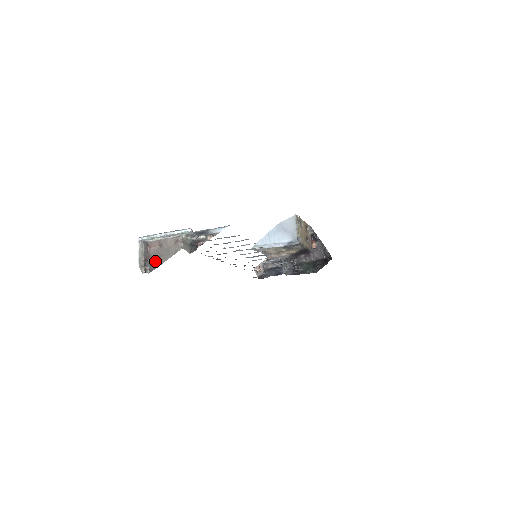
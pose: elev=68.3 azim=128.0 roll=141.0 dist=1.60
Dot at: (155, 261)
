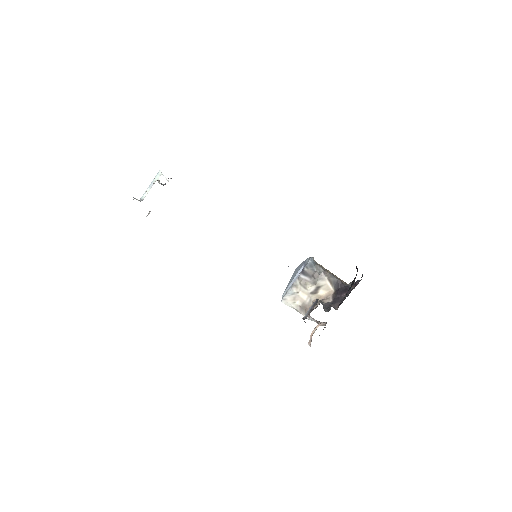
Dot at: occluded
